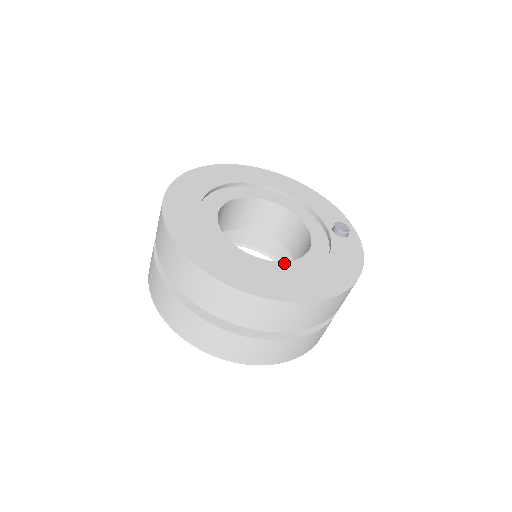
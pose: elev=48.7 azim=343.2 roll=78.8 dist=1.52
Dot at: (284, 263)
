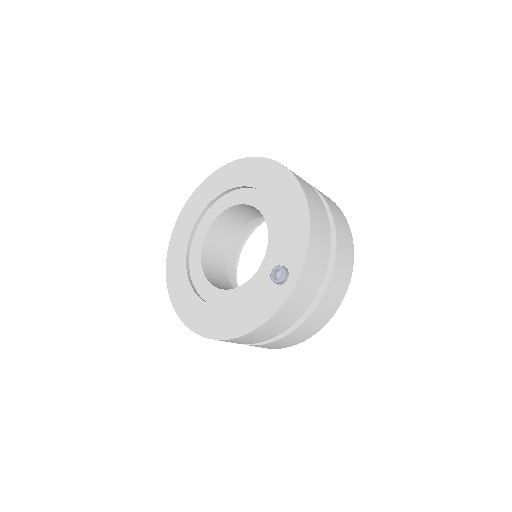
Dot at: (216, 289)
